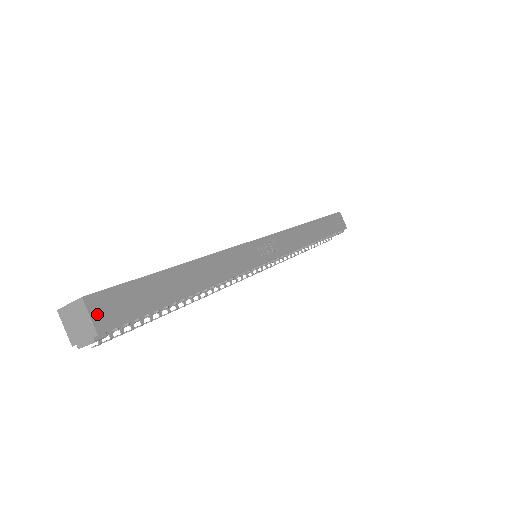
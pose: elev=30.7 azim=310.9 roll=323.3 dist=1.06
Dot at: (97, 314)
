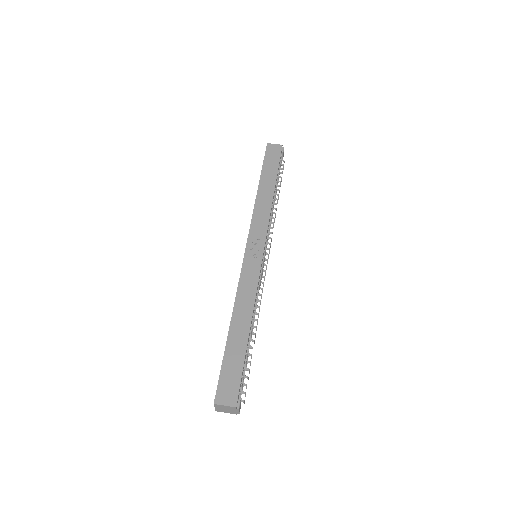
Dot at: (226, 401)
